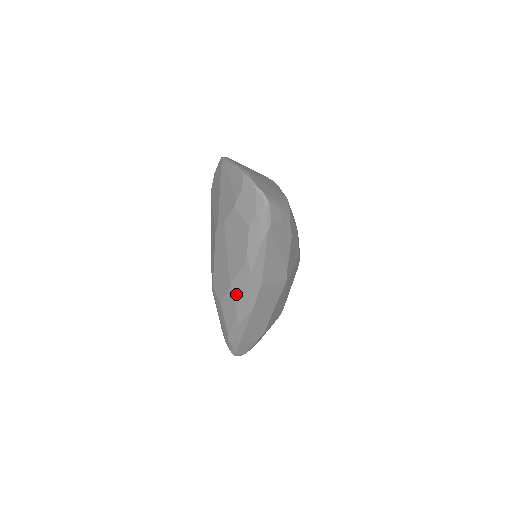
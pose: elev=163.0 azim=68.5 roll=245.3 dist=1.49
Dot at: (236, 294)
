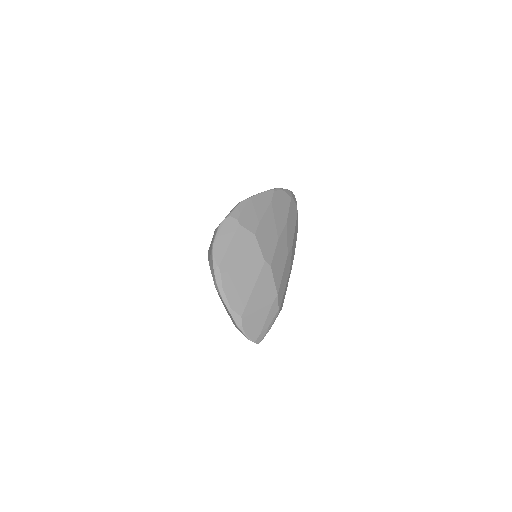
Dot at: occluded
